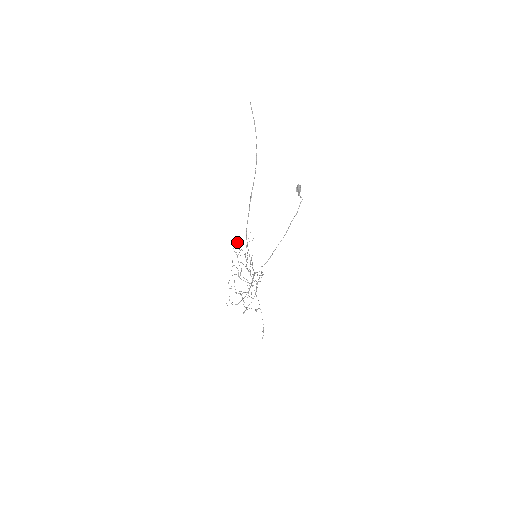
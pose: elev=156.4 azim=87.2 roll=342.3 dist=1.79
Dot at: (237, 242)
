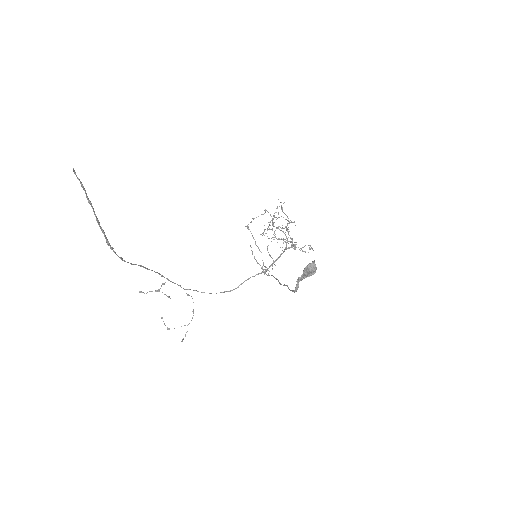
Dot at: occluded
